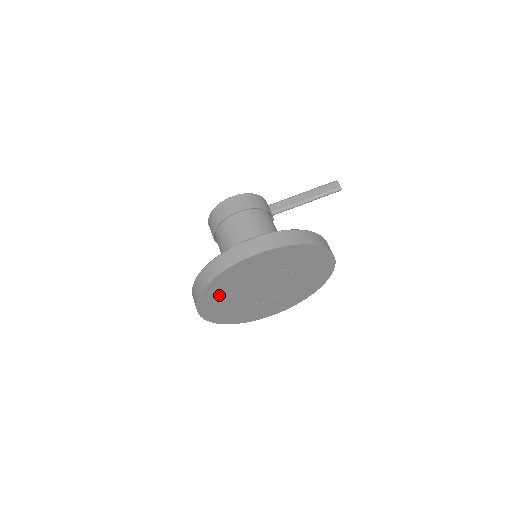
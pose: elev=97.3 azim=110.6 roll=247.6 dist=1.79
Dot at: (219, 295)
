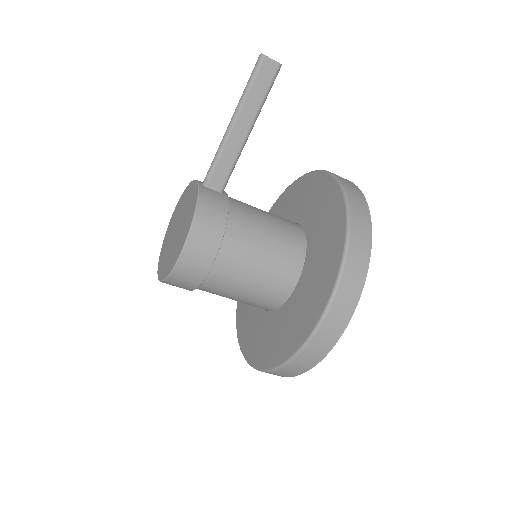
Dot at: occluded
